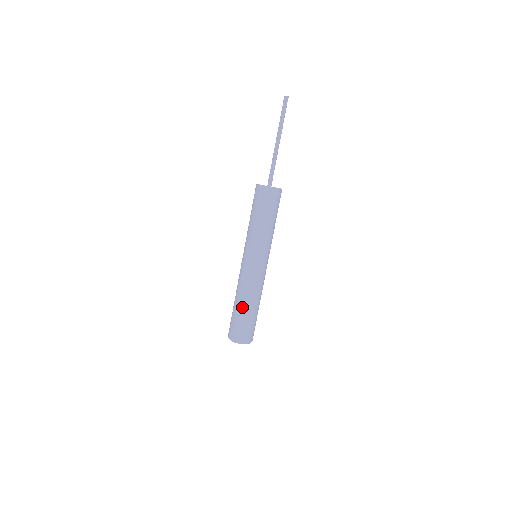
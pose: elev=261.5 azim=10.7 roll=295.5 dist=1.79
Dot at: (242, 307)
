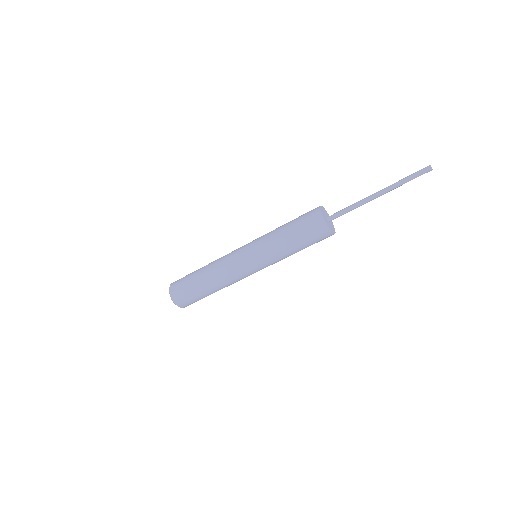
Dot at: (206, 287)
